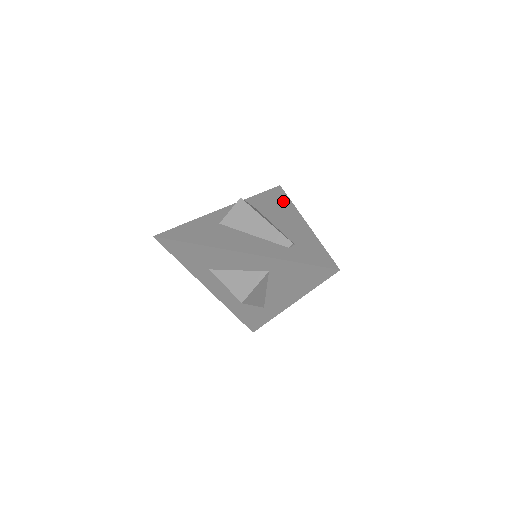
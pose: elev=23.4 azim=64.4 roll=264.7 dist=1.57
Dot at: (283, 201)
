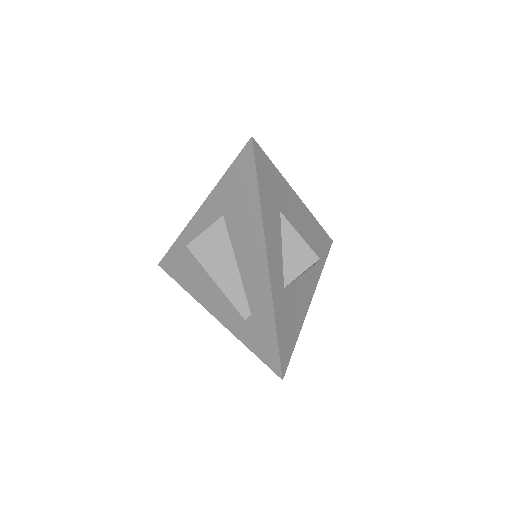
Dot at: (250, 197)
